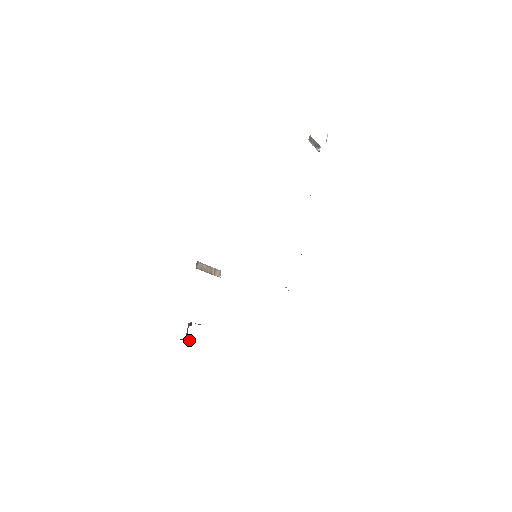
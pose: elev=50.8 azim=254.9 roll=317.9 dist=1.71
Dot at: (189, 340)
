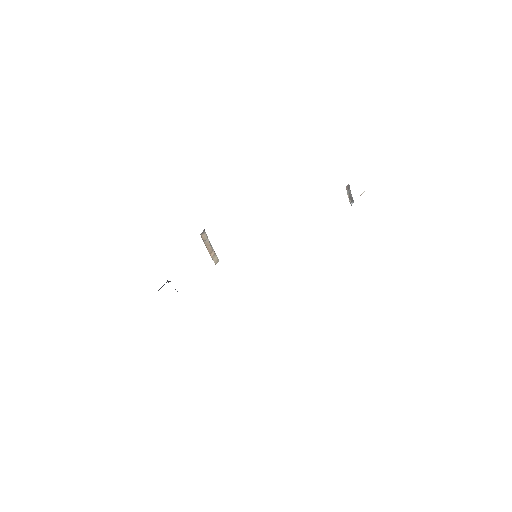
Dot at: occluded
